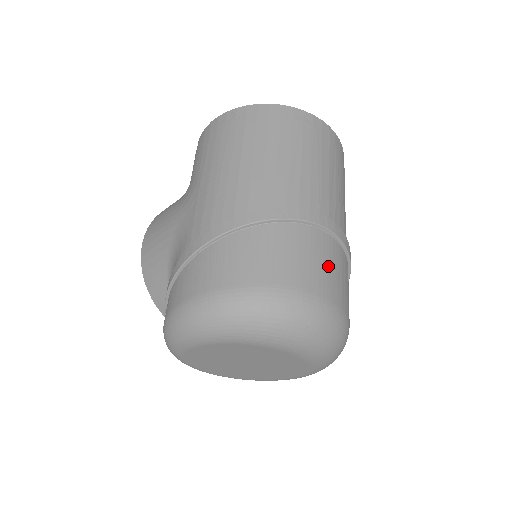
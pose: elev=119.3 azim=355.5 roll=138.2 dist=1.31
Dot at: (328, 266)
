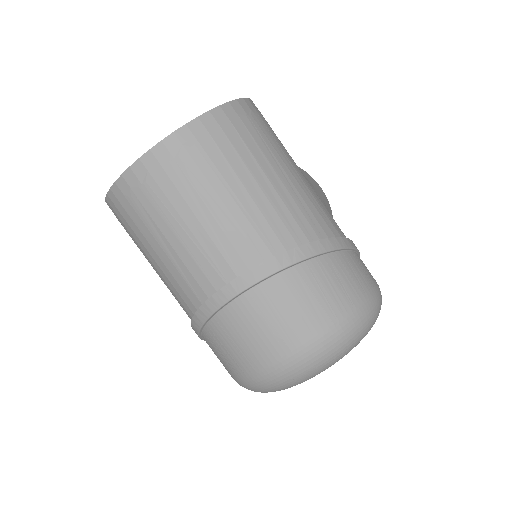
Dot at: (268, 325)
